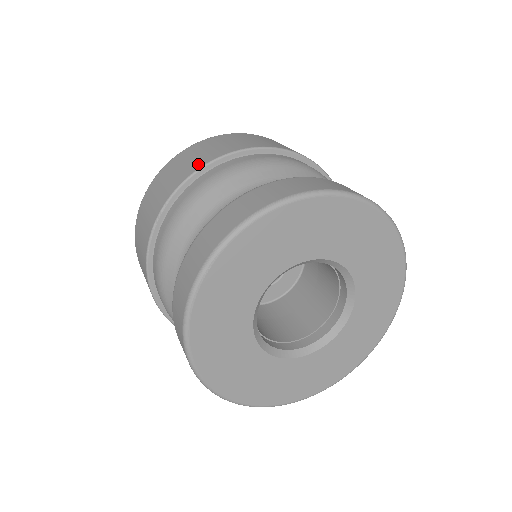
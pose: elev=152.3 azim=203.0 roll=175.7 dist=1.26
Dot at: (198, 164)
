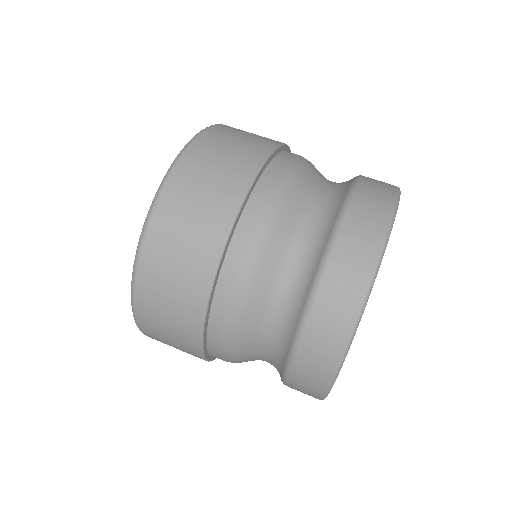
Dot at: (218, 231)
